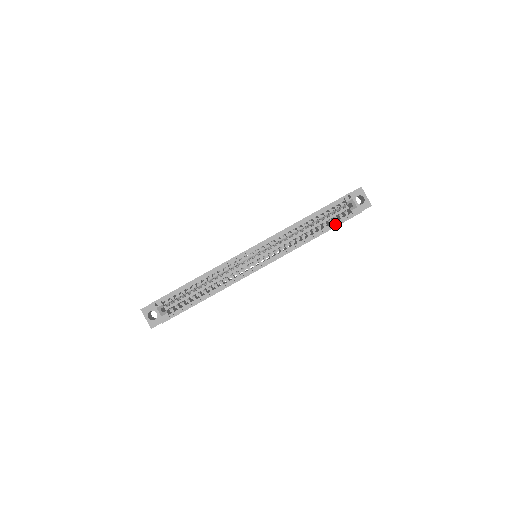
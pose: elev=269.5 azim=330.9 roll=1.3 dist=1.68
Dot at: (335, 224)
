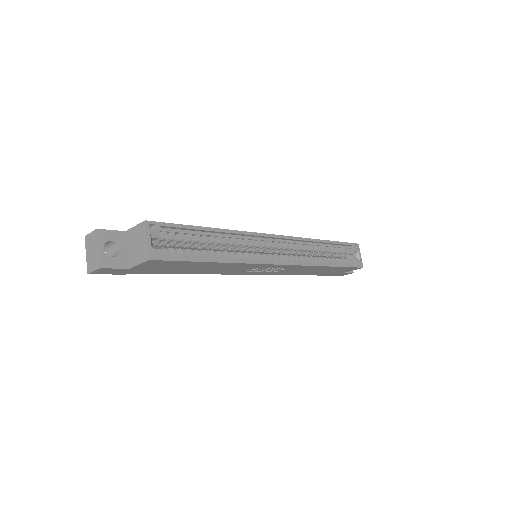
Dot at: (345, 264)
